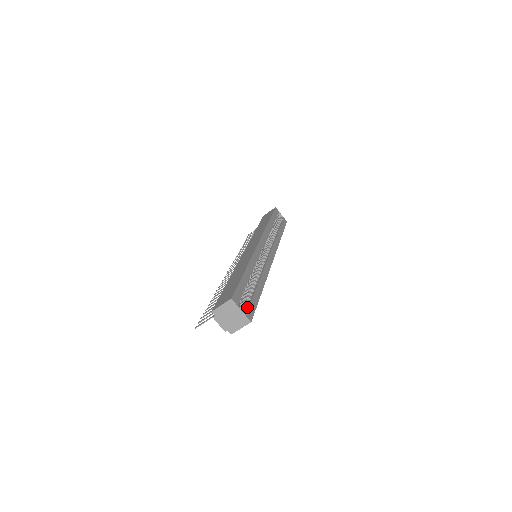
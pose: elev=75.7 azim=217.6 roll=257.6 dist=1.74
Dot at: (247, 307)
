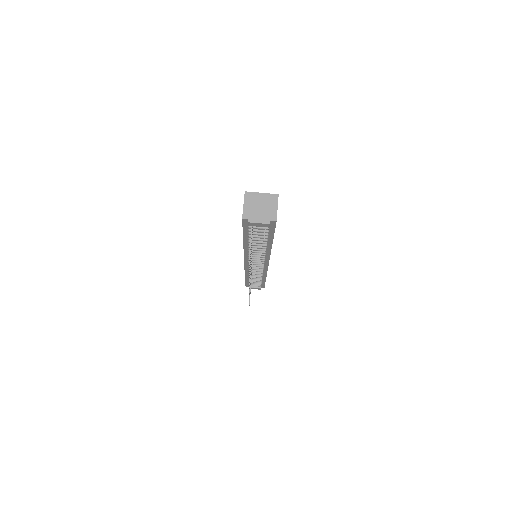
Dot at: occluded
